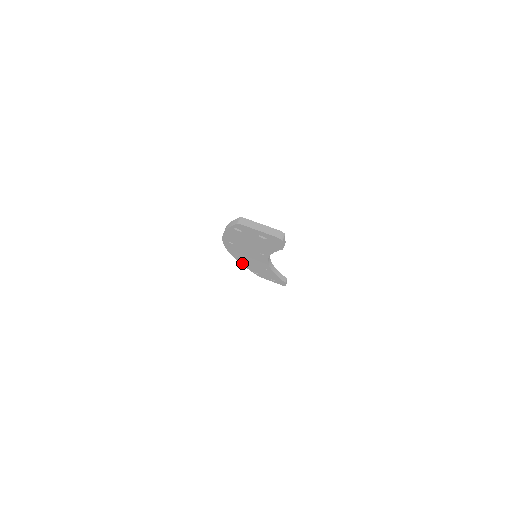
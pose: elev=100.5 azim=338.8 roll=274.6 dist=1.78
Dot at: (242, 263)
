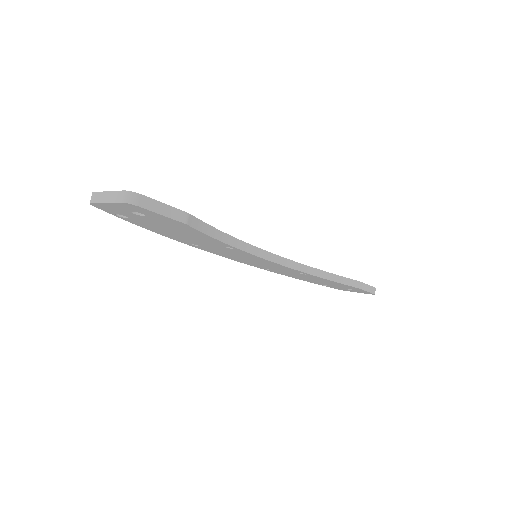
Dot at: (285, 275)
